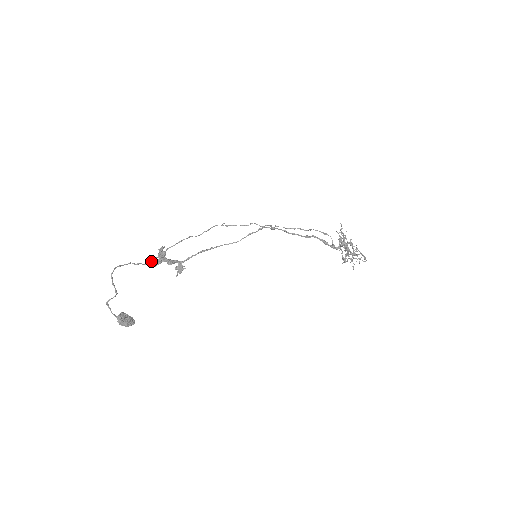
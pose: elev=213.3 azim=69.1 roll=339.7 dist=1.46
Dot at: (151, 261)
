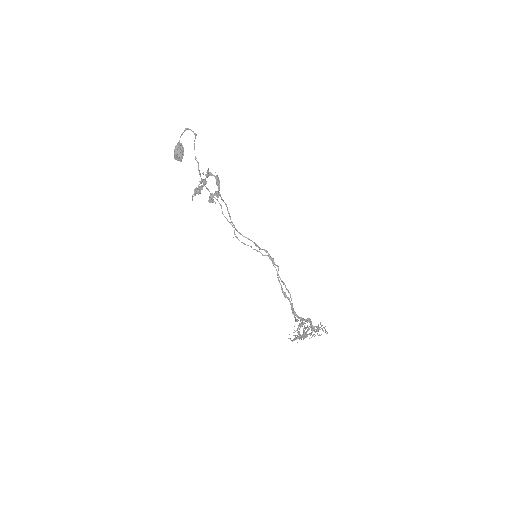
Dot at: occluded
